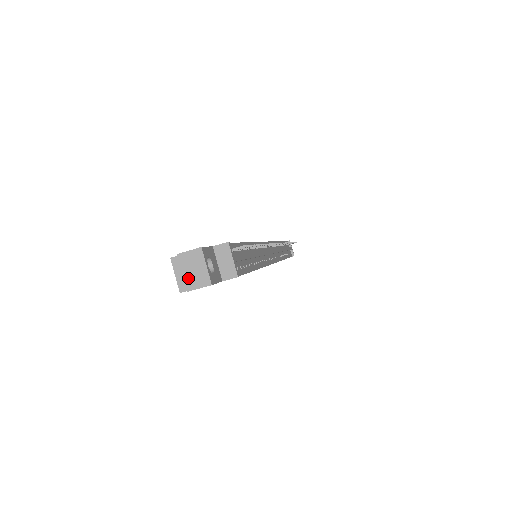
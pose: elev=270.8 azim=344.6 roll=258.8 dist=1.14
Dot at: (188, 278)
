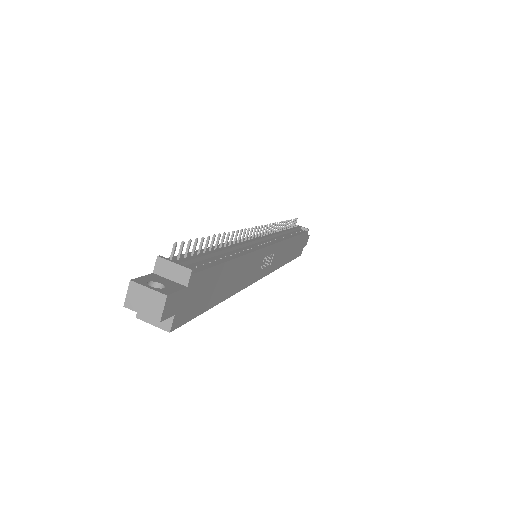
Dot at: (149, 313)
